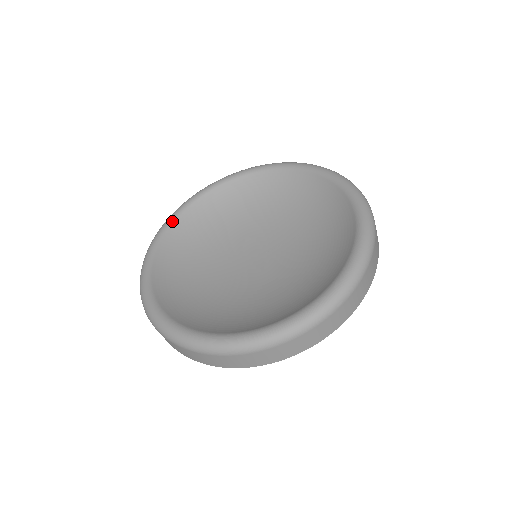
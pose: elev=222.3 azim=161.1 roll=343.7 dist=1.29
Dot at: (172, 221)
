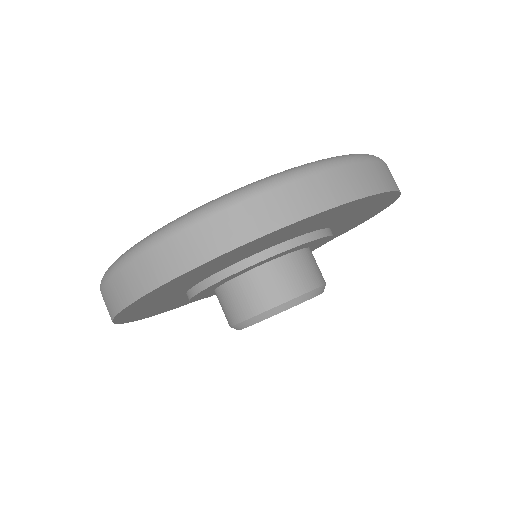
Dot at: occluded
